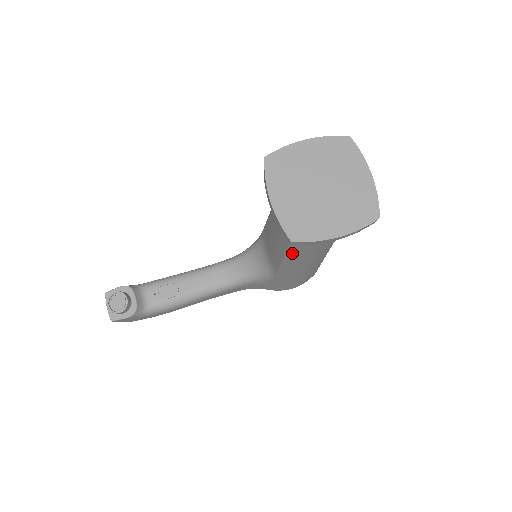
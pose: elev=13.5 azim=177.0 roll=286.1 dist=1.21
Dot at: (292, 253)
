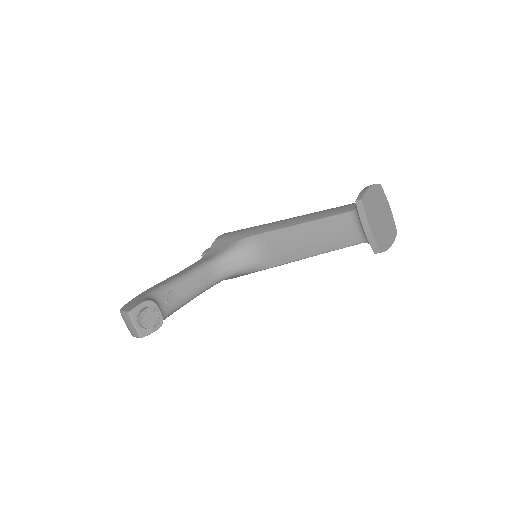
Dot at: occluded
